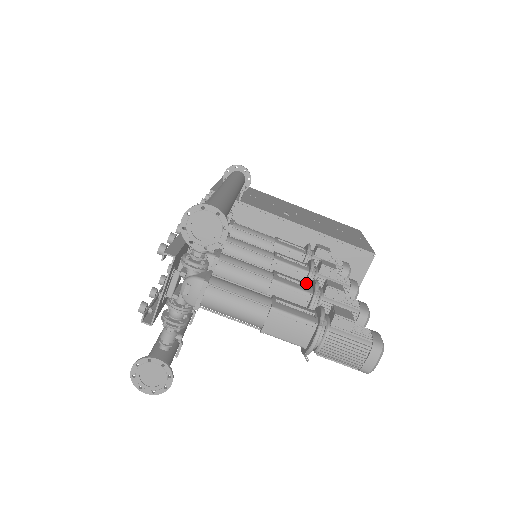
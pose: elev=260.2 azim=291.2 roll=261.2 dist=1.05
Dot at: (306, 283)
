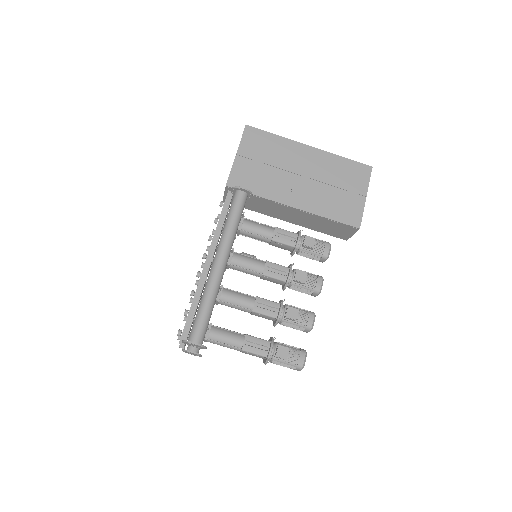
Dot at: (276, 305)
